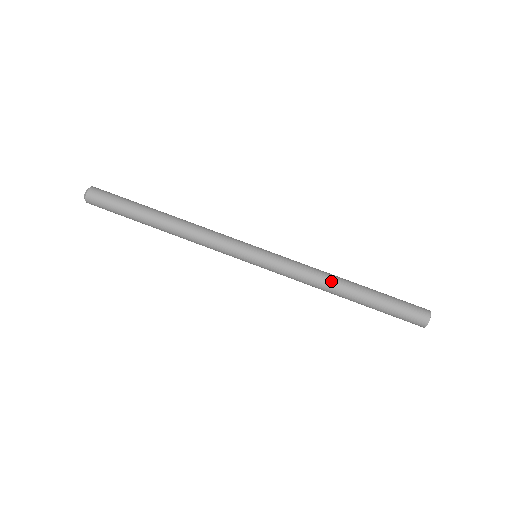
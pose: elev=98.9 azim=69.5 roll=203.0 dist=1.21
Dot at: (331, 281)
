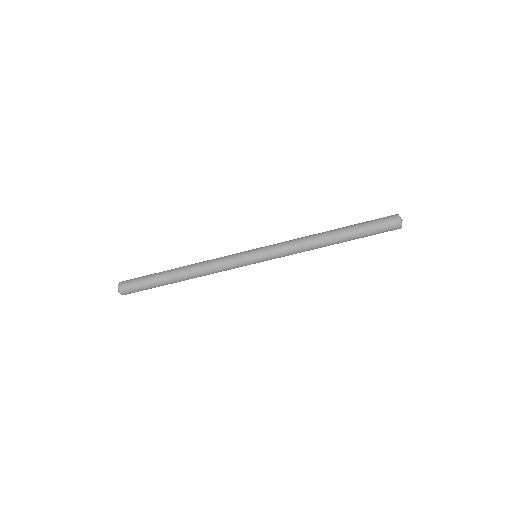
Dot at: occluded
